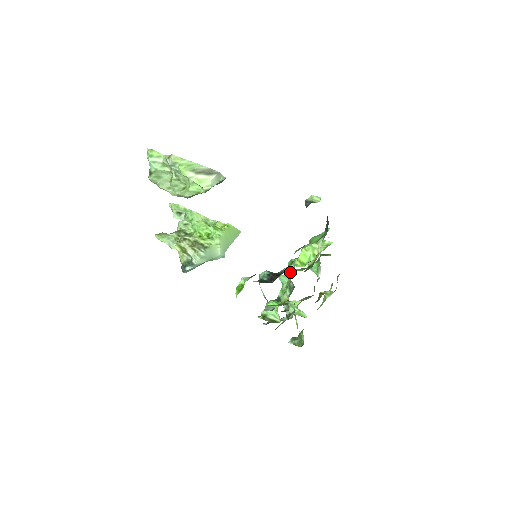
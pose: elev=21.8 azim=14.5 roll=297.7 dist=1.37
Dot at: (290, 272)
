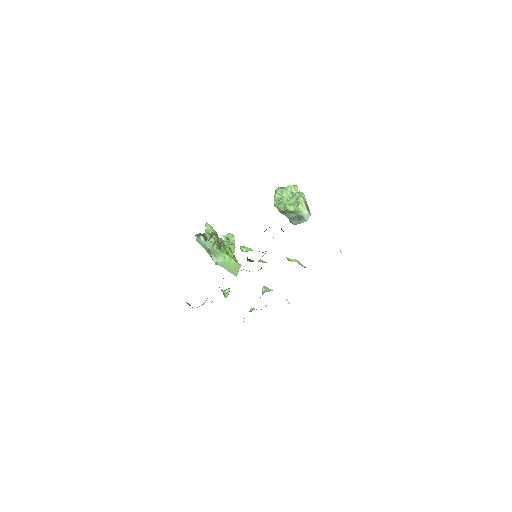
Dot at: occluded
